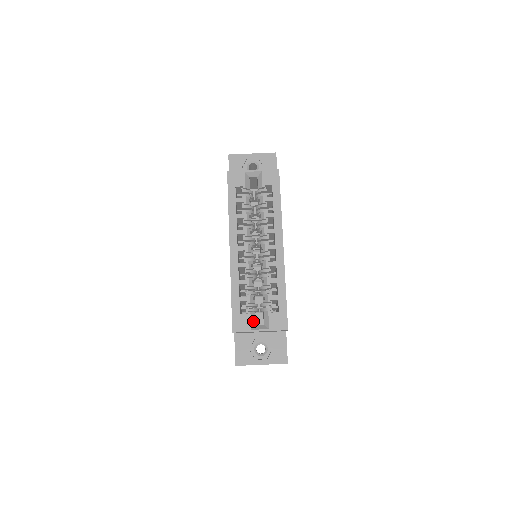
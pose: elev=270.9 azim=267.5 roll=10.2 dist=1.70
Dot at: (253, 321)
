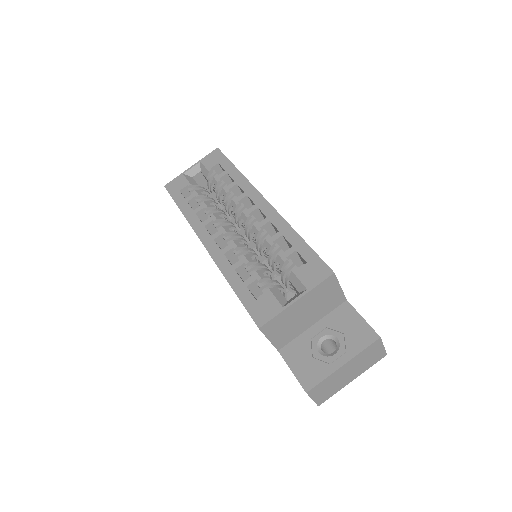
Dot at: (280, 298)
